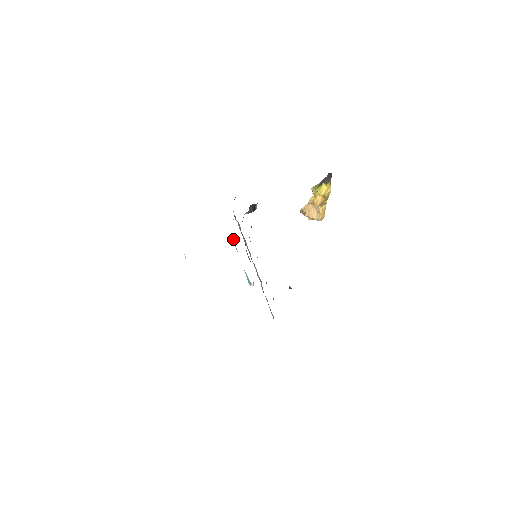
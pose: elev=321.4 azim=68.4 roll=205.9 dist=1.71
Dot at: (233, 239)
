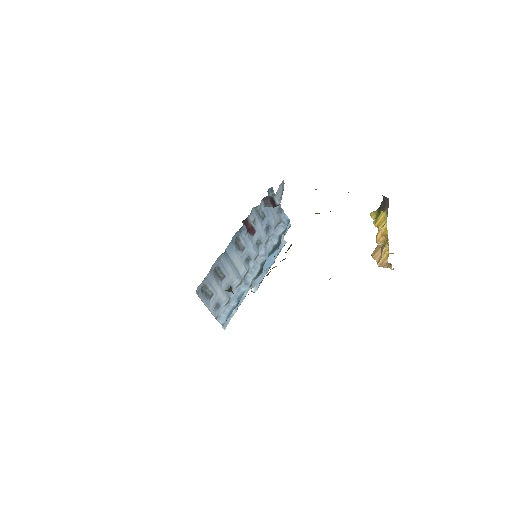
Dot at: occluded
